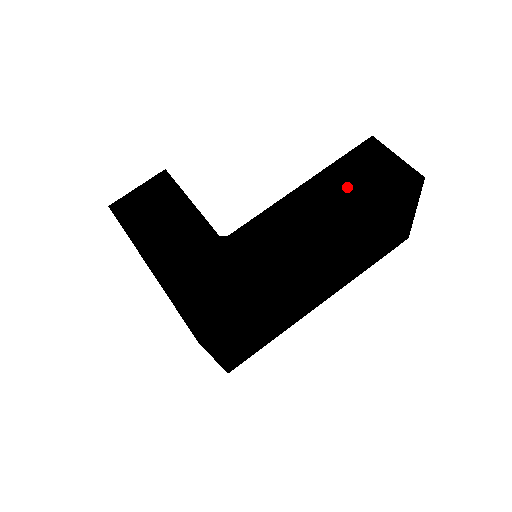
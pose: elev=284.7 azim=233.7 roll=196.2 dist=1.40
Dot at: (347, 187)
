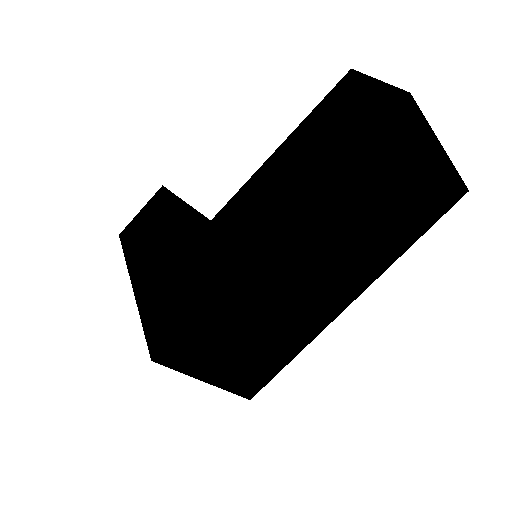
Dot at: (314, 142)
